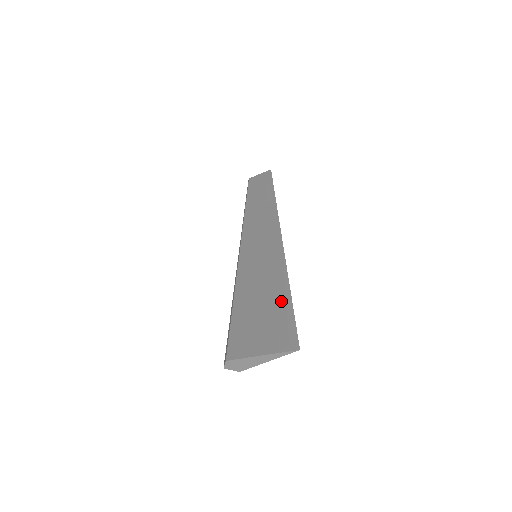
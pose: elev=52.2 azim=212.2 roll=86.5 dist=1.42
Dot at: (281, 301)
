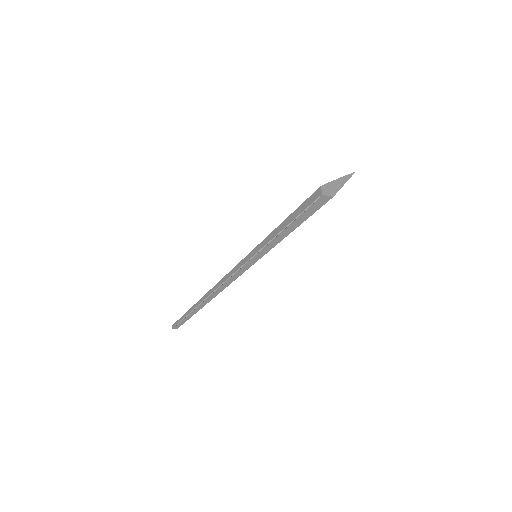
Dot at: occluded
